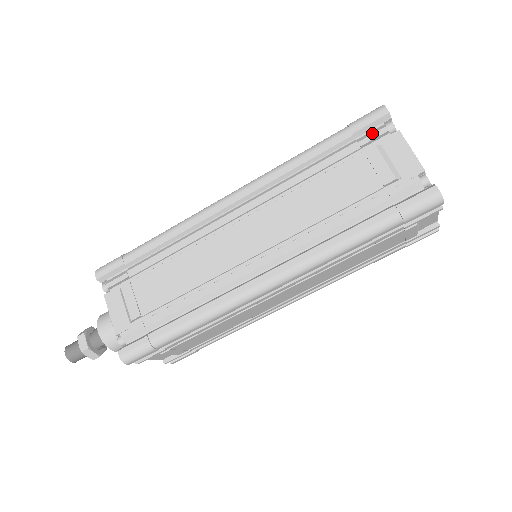
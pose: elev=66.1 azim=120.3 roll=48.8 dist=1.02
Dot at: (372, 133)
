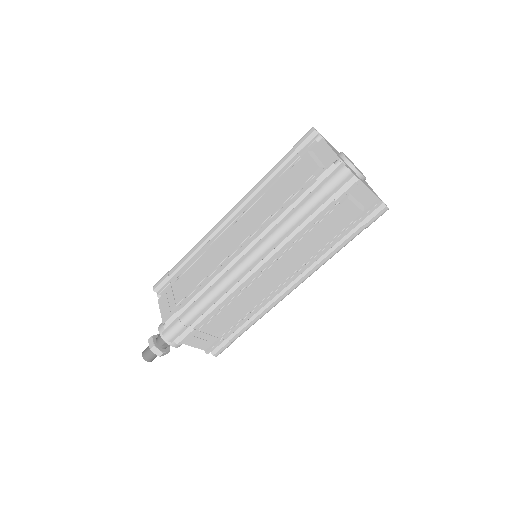
Dot at: (306, 145)
